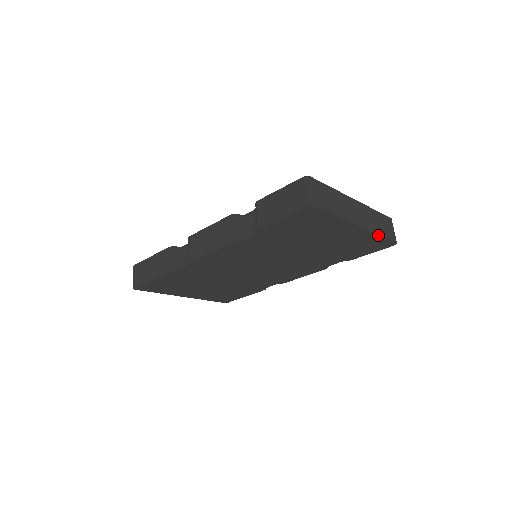
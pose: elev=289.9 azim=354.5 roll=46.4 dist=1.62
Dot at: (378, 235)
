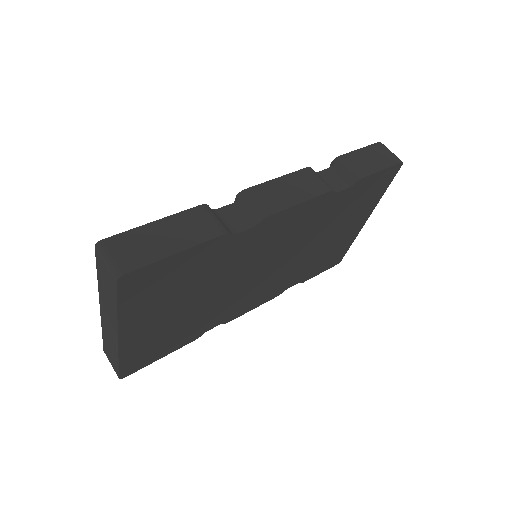
Dot at: occluded
